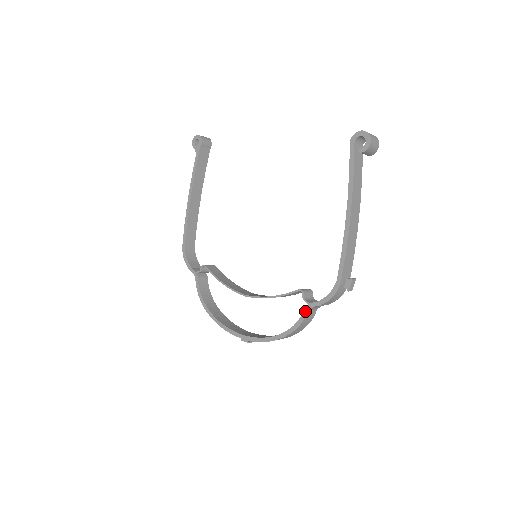
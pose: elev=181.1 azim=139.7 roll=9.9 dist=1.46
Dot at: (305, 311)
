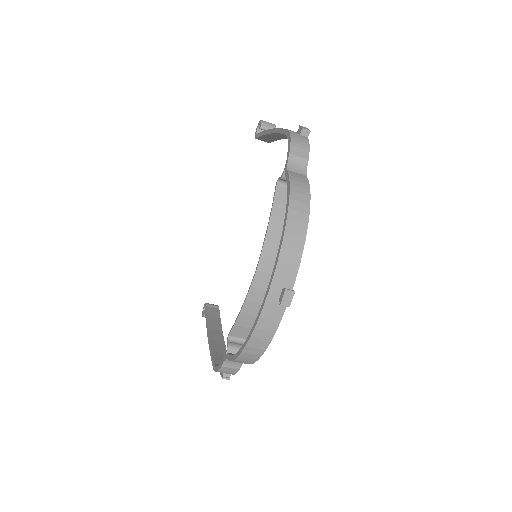
Dot at: (286, 174)
